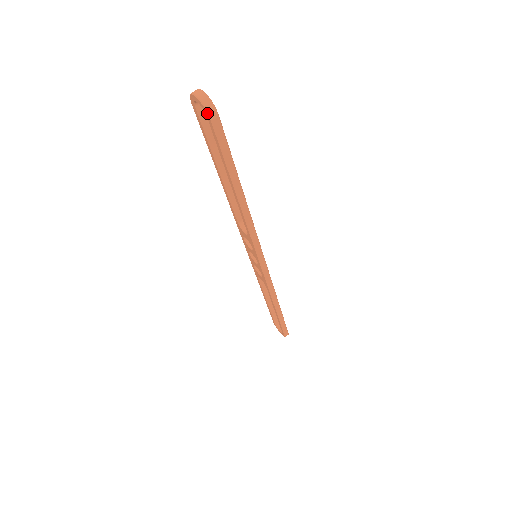
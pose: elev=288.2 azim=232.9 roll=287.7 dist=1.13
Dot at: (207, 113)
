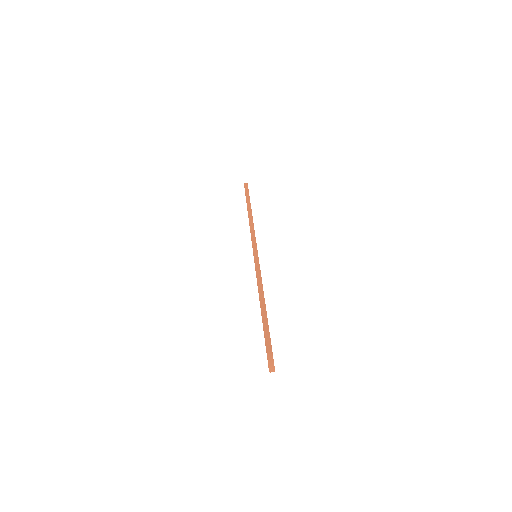
Dot at: occluded
